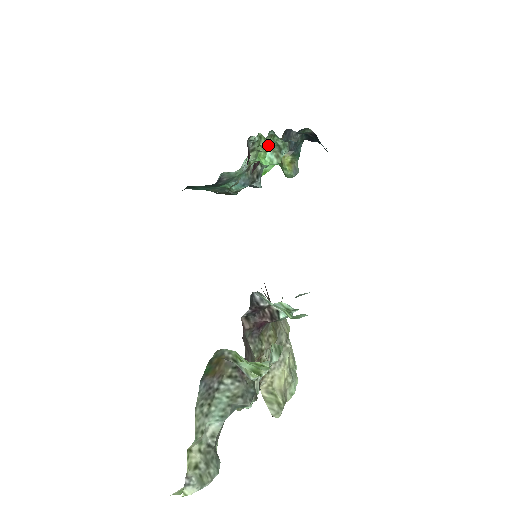
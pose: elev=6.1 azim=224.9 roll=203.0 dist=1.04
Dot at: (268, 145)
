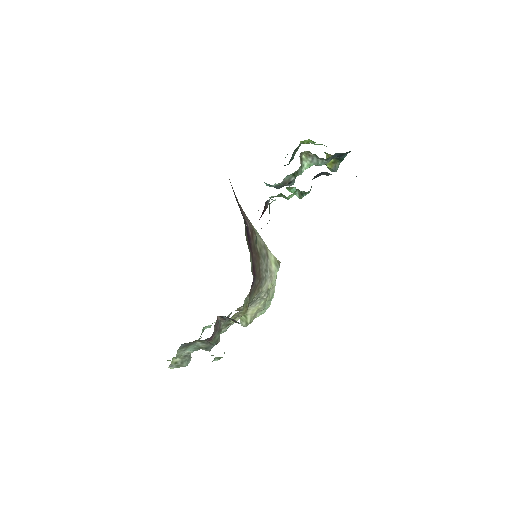
Dot at: (287, 198)
